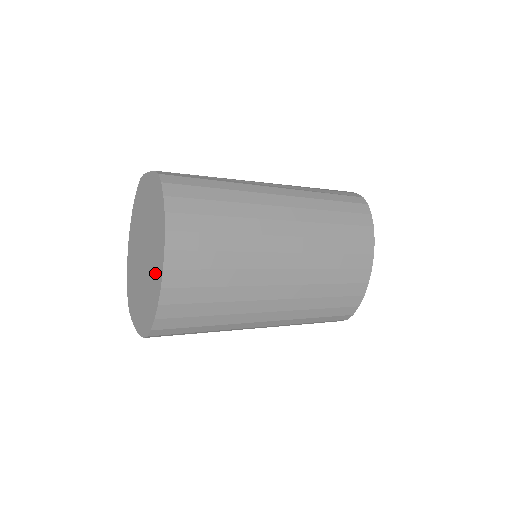
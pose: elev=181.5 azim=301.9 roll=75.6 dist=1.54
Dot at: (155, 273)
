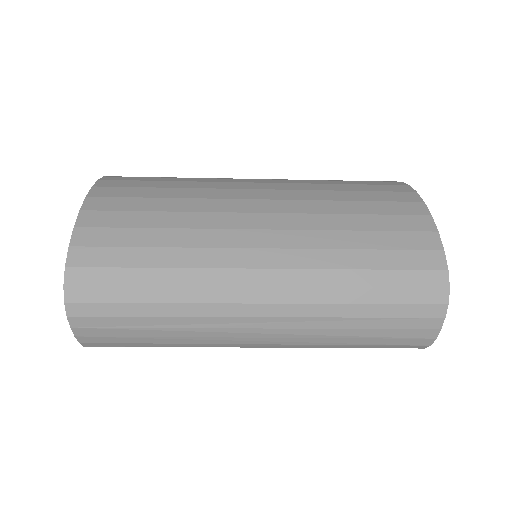
Dot at: occluded
